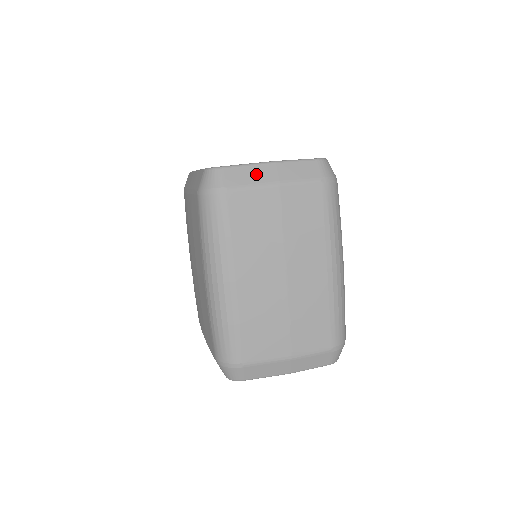
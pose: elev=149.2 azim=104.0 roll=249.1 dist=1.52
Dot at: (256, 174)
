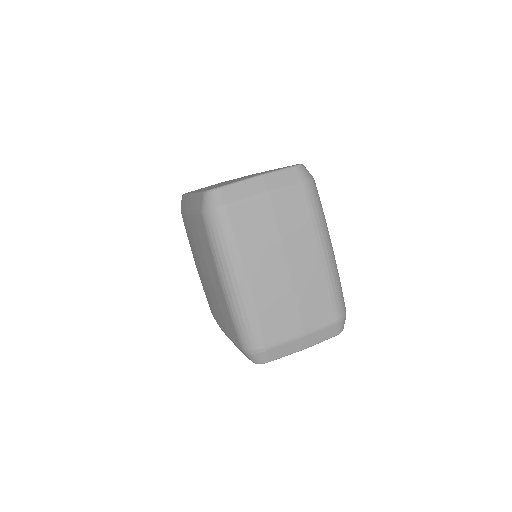
Dot at: (248, 188)
